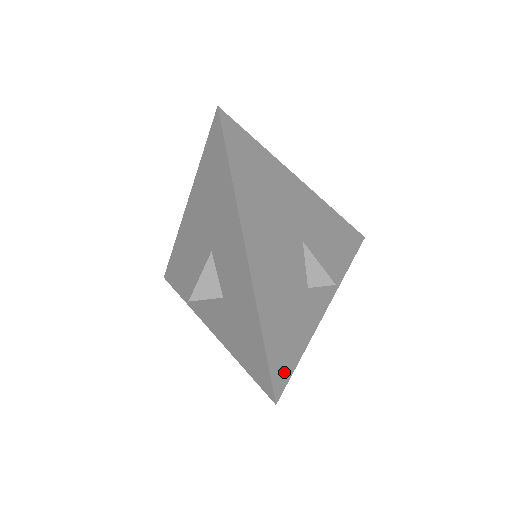
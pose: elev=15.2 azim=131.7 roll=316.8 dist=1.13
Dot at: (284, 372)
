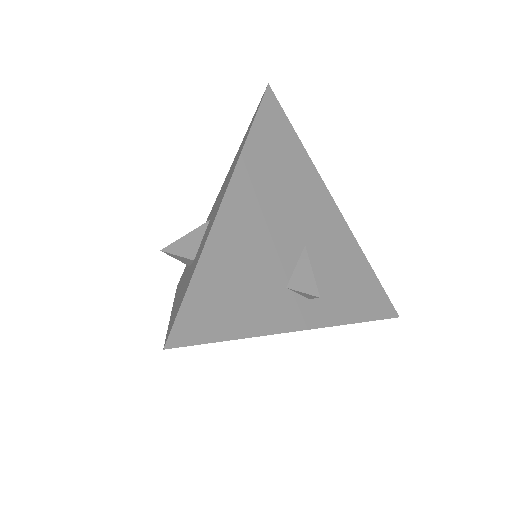
Dot at: (199, 330)
